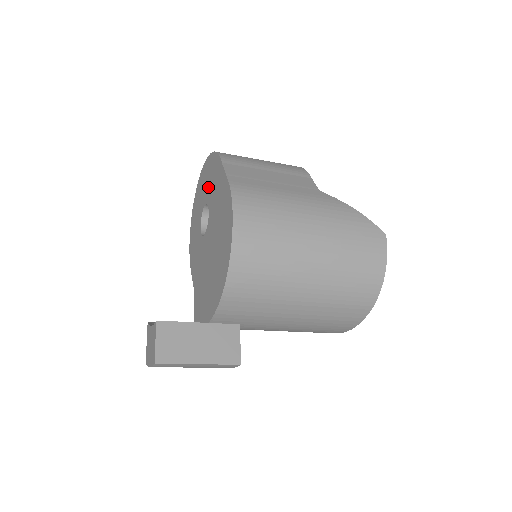
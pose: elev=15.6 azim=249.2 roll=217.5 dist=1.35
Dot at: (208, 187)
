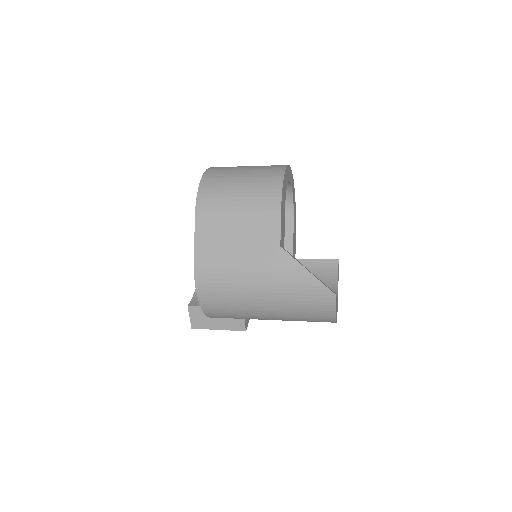
Dot at: occluded
